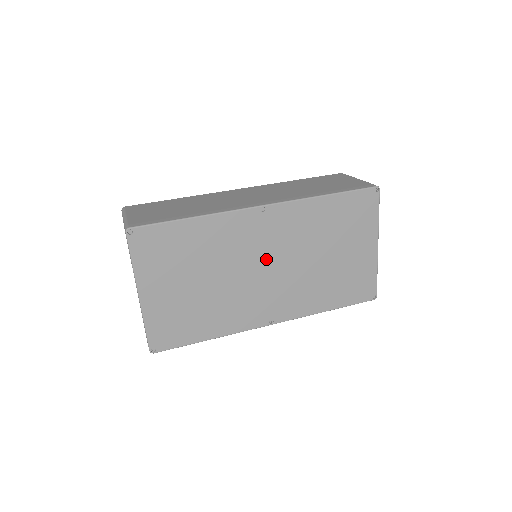
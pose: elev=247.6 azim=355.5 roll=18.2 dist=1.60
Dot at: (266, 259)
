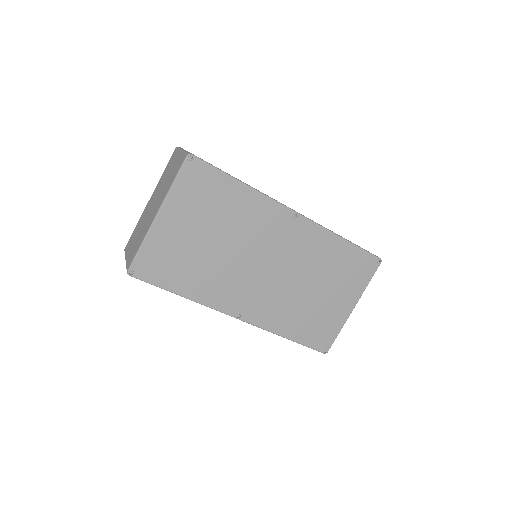
Dot at: (271, 258)
